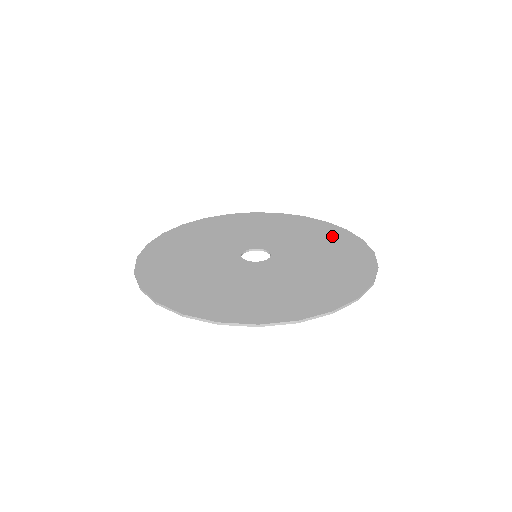
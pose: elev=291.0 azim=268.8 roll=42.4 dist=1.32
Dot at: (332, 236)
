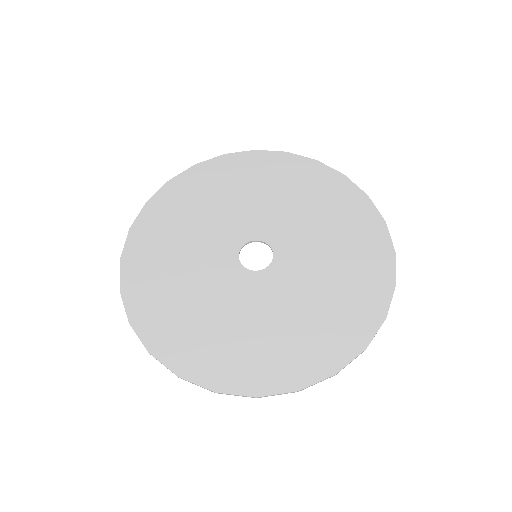
Dot at: (310, 181)
